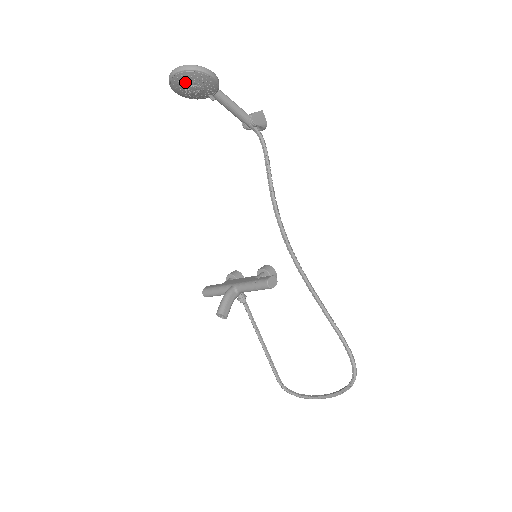
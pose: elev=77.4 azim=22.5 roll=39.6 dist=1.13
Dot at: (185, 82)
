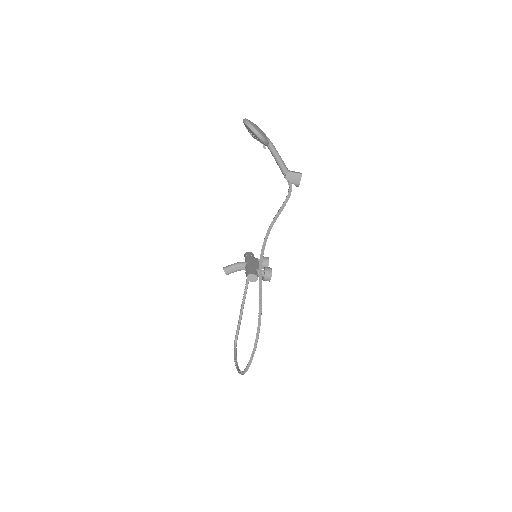
Dot at: (247, 129)
